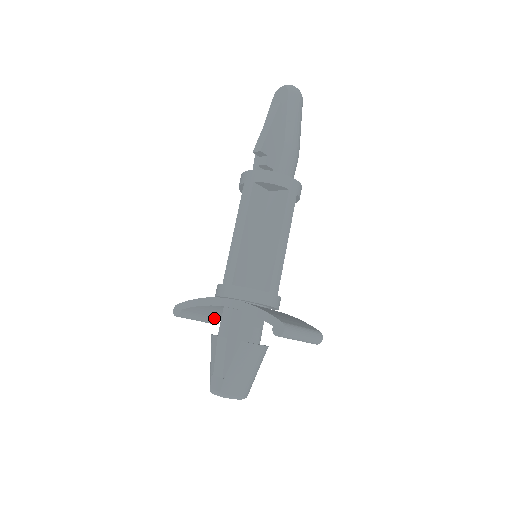
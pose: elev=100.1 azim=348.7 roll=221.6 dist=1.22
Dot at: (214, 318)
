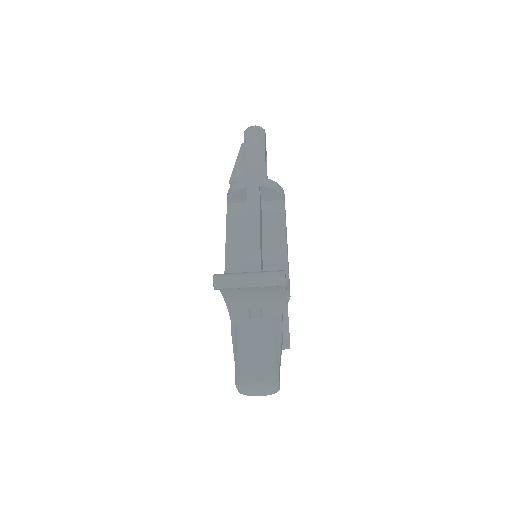
Dot at: occluded
